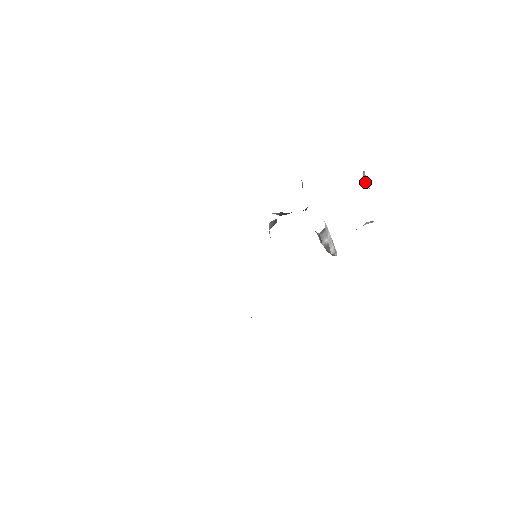
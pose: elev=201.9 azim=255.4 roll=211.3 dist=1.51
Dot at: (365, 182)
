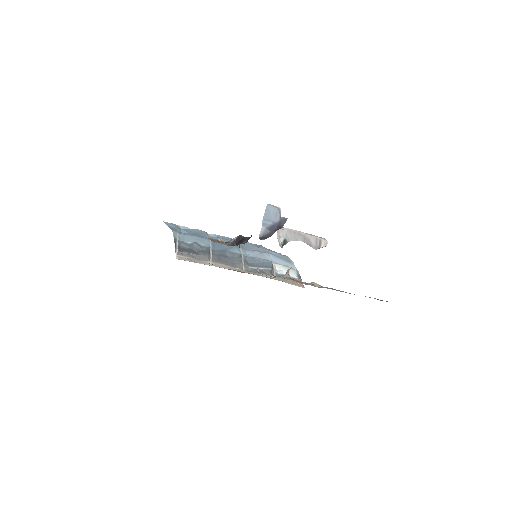
Dot at: (264, 232)
